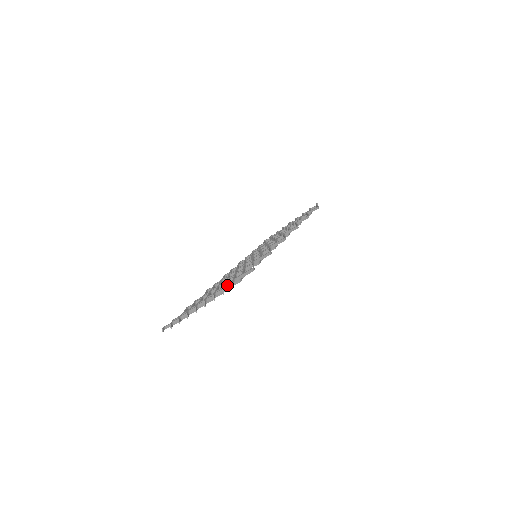
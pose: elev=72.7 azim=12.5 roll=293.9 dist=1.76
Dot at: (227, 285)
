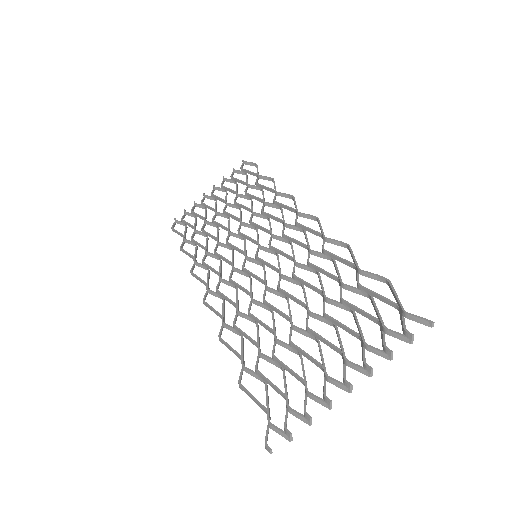
Dot at: (405, 325)
